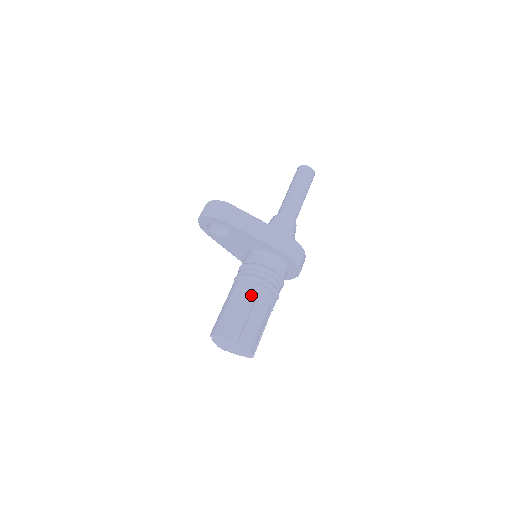
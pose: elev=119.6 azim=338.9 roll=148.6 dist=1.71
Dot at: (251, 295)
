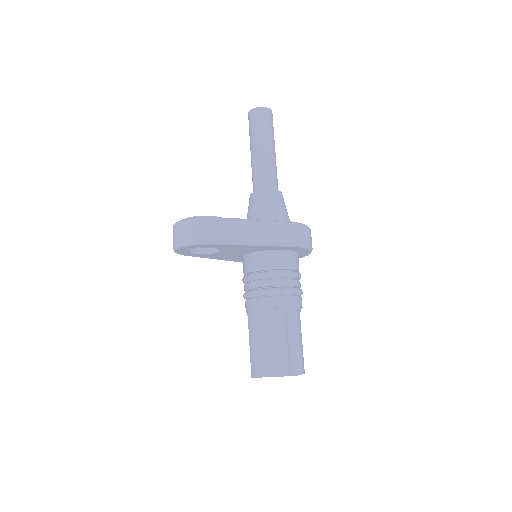
Dot at: (278, 313)
